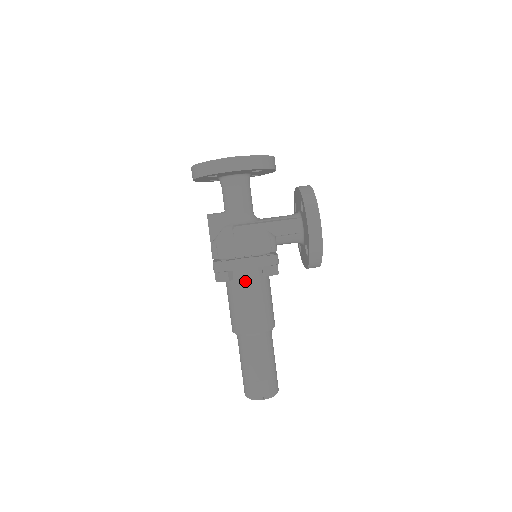
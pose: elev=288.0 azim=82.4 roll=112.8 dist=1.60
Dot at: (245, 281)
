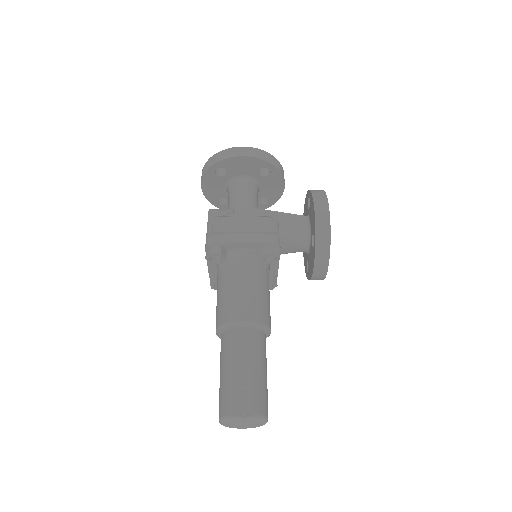
Dot at: (239, 262)
